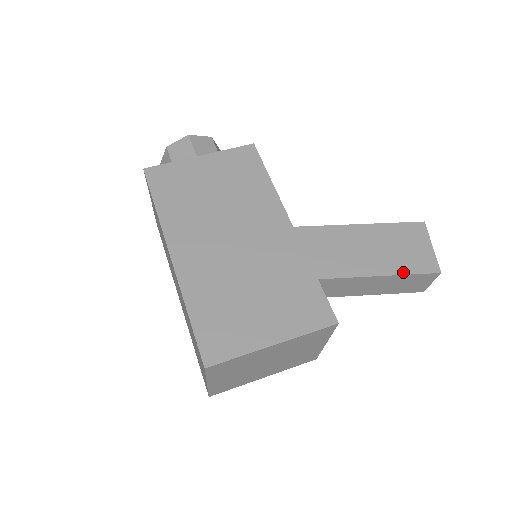
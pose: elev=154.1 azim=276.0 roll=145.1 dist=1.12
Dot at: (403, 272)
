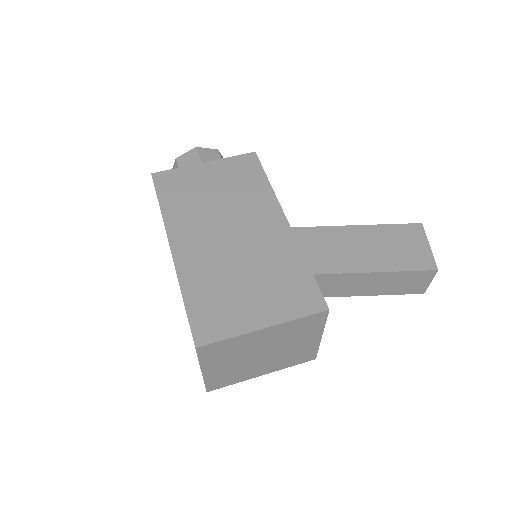
Dot at: (399, 269)
